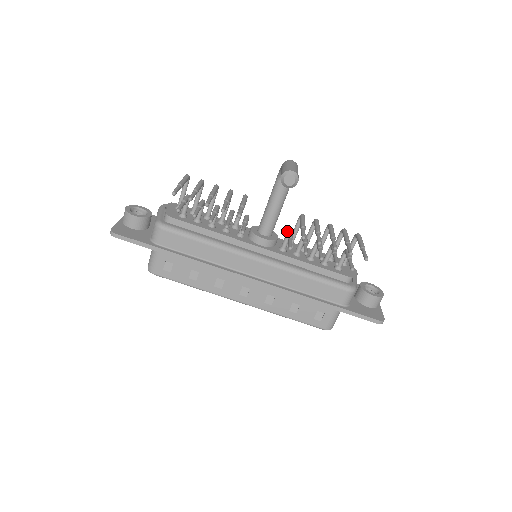
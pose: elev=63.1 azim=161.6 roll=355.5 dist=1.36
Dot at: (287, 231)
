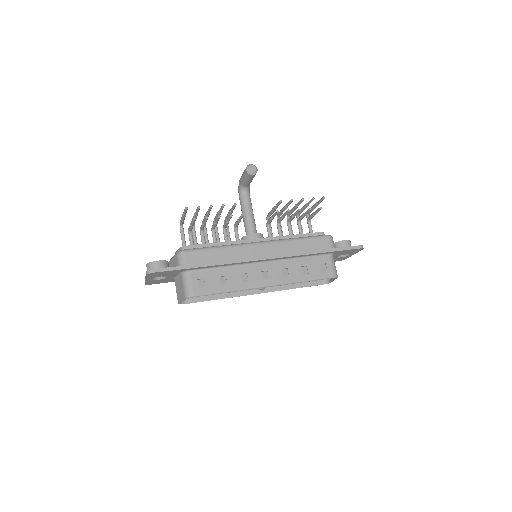
Dot at: (266, 224)
